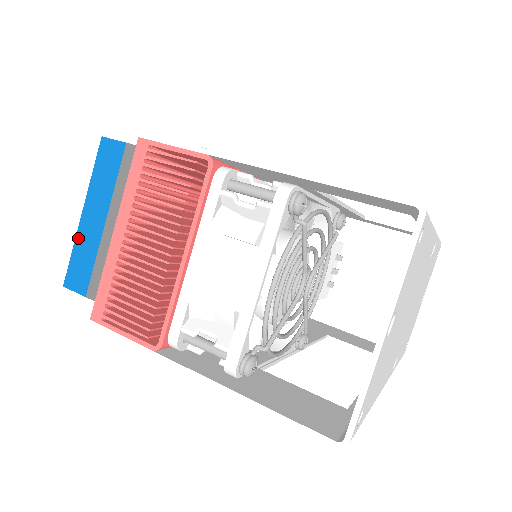
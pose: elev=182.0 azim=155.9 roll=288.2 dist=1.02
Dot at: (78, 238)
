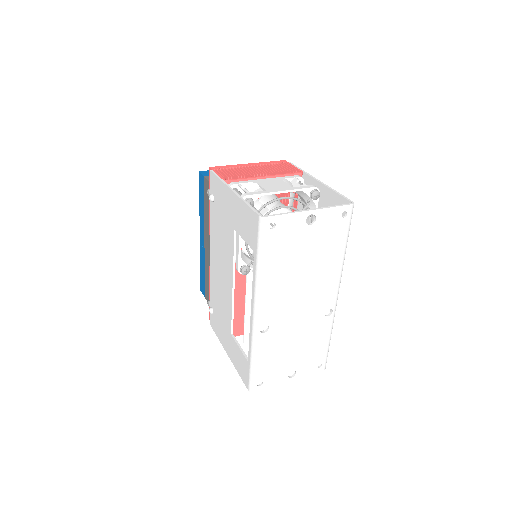
Dot at: occluded
